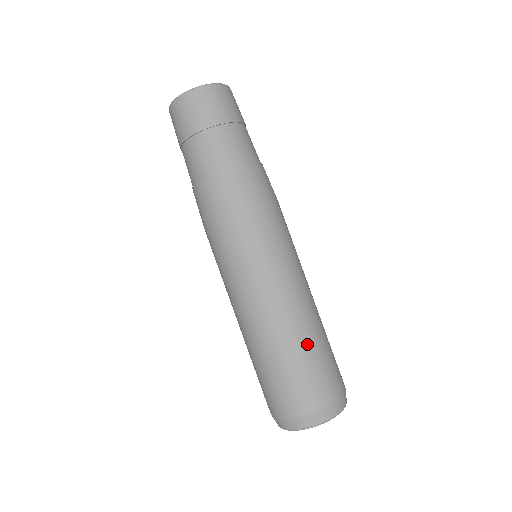
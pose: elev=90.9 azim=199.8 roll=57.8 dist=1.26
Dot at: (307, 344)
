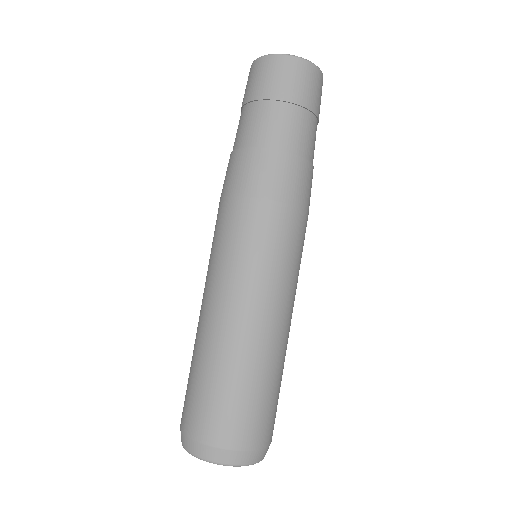
Dot at: (273, 373)
